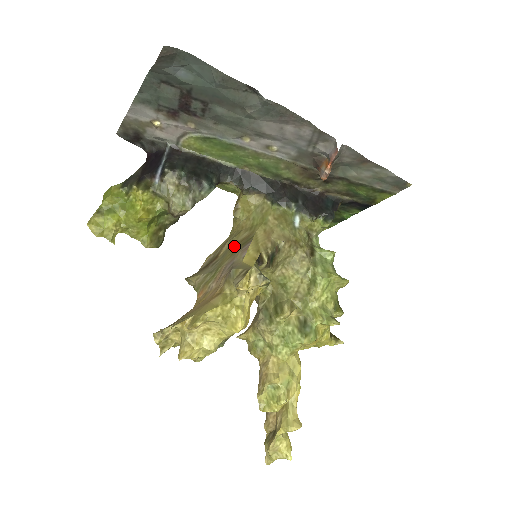
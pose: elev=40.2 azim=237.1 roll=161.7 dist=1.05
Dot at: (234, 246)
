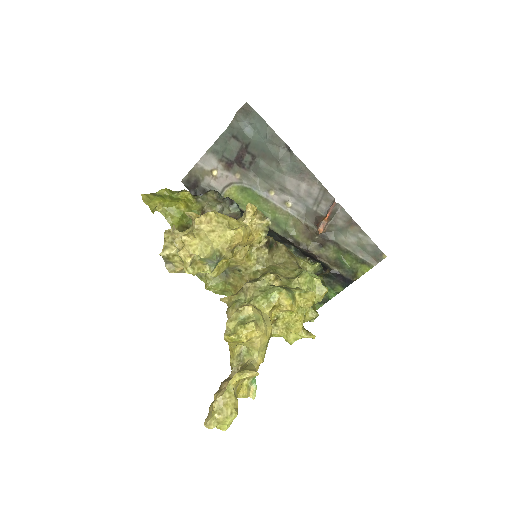
Dot at: occluded
